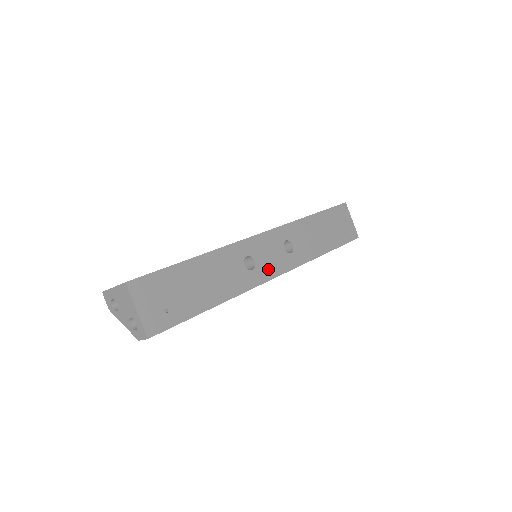
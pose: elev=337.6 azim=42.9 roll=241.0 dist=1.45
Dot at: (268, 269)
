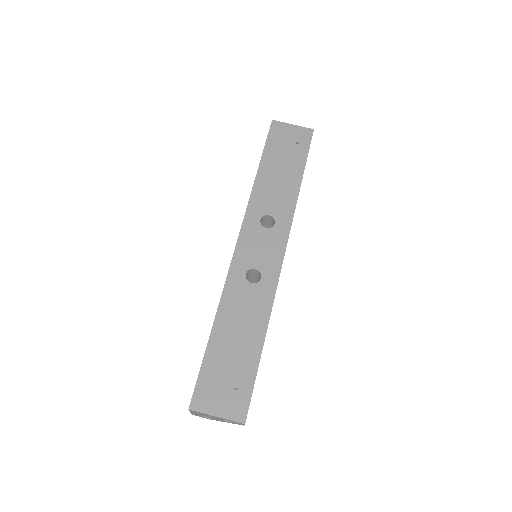
Dot at: (271, 260)
